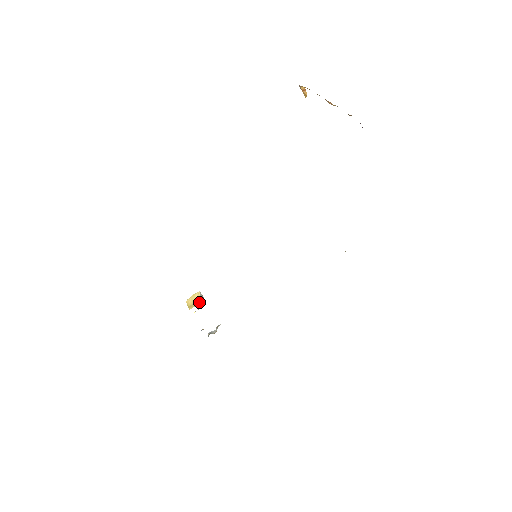
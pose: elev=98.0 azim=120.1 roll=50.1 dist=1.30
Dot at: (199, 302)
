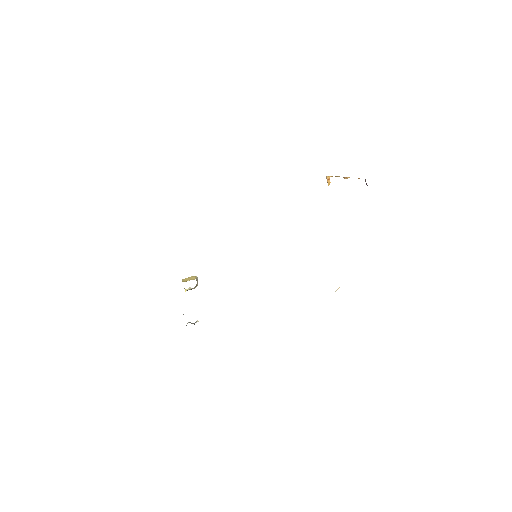
Dot at: (194, 279)
